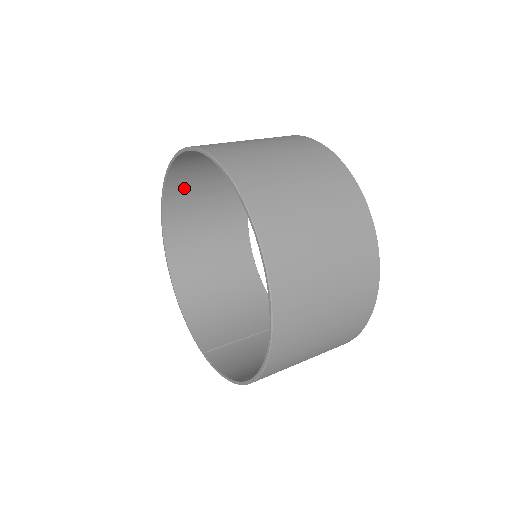
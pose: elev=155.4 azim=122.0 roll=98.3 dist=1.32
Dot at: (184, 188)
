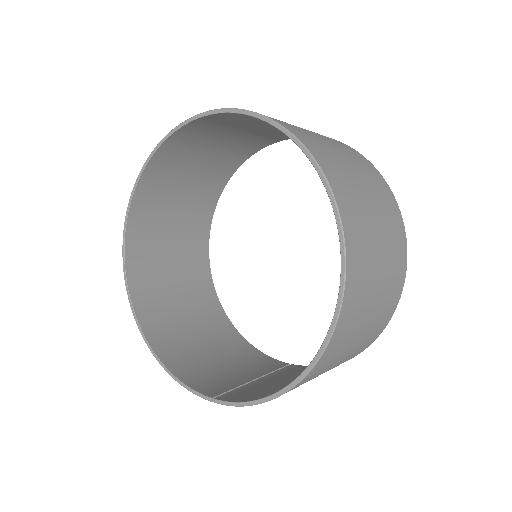
Dot at: (149, 216)
